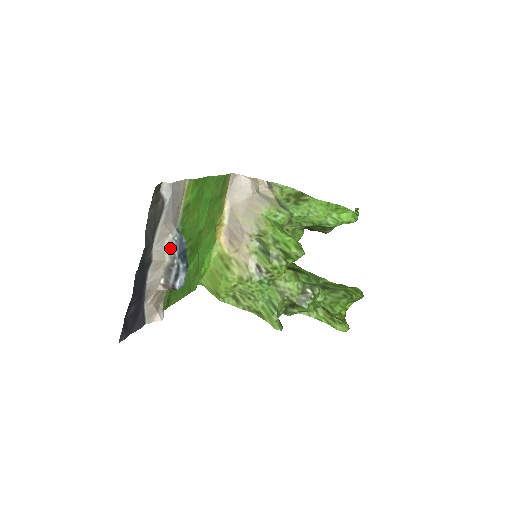
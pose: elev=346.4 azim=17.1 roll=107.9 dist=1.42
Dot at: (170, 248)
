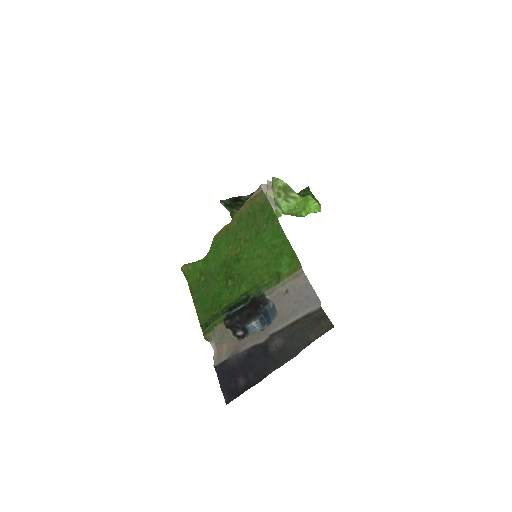
Dot at: (271, 323)
